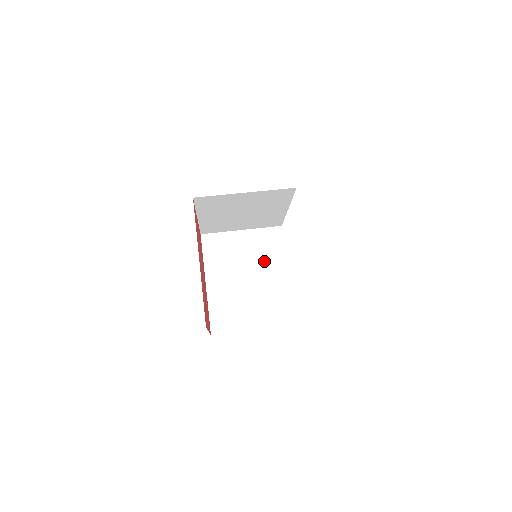
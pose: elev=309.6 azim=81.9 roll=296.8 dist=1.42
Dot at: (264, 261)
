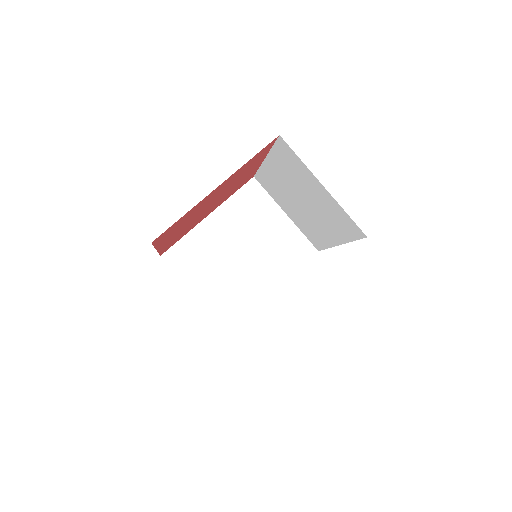
Dot at: (326, 218)
